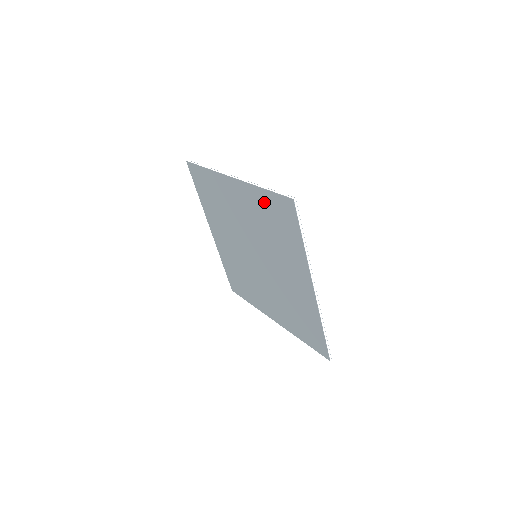
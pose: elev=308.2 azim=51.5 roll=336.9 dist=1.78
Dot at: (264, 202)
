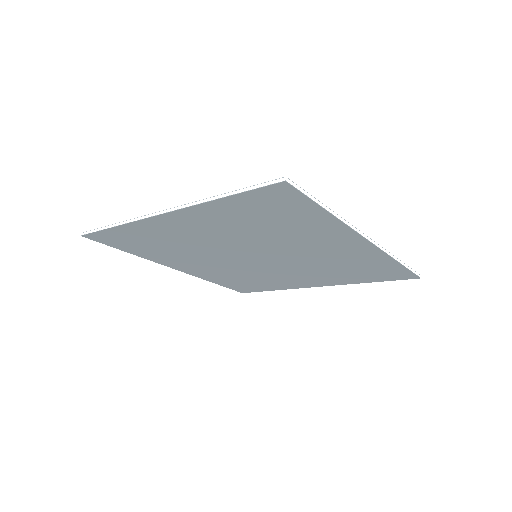
Dot at: (235, 209)
